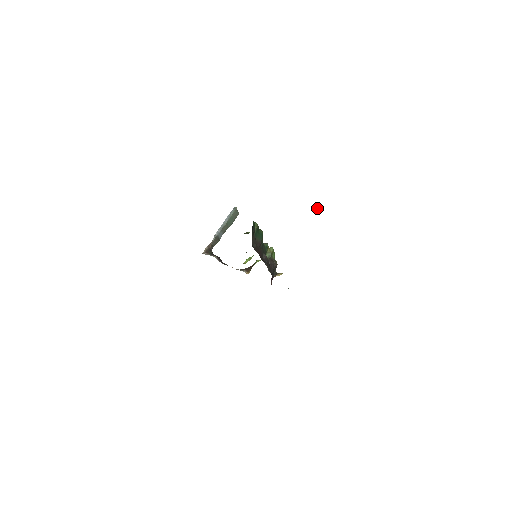
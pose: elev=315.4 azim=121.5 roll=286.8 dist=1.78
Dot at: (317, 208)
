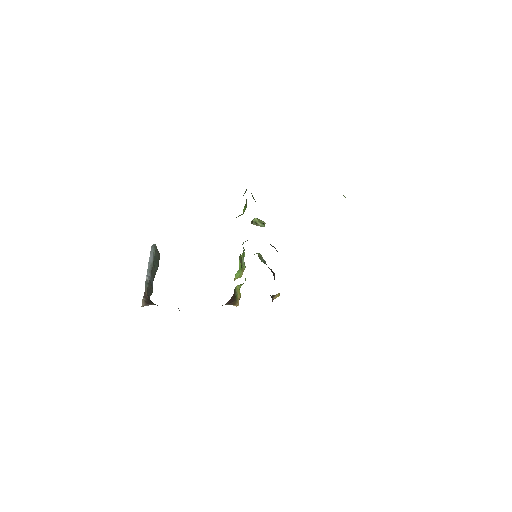
Dot at: (260, 223)
